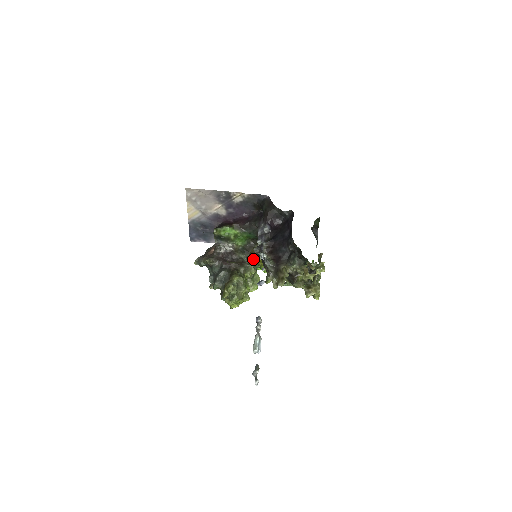
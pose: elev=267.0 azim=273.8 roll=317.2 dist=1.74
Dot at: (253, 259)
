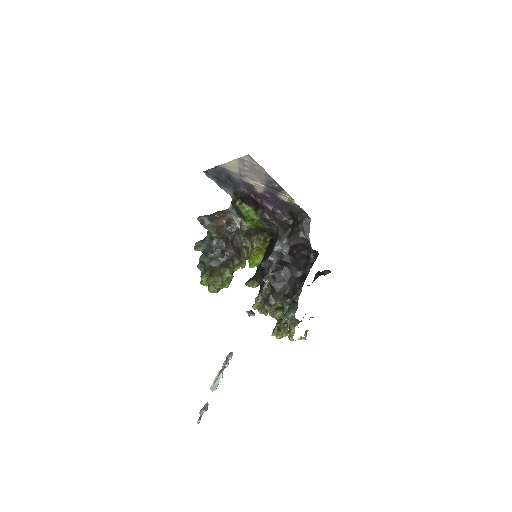
Dot at: (249, 248)
